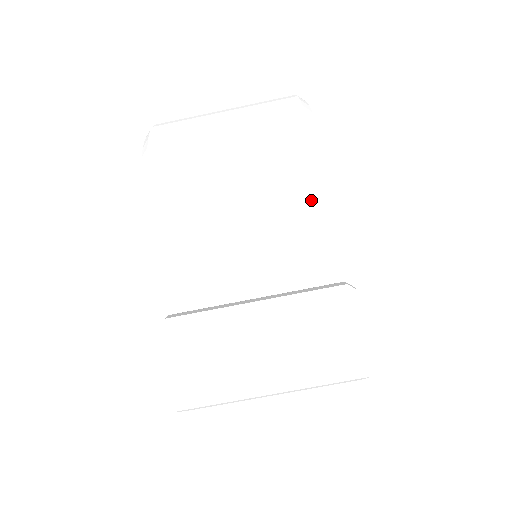
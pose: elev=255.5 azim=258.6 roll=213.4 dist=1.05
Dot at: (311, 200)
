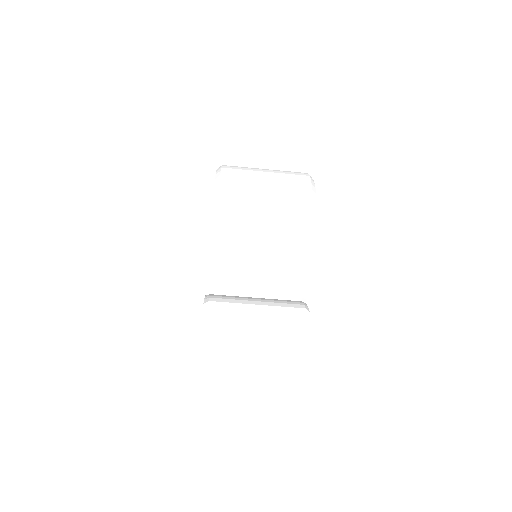
Dot at: (301, 259)
